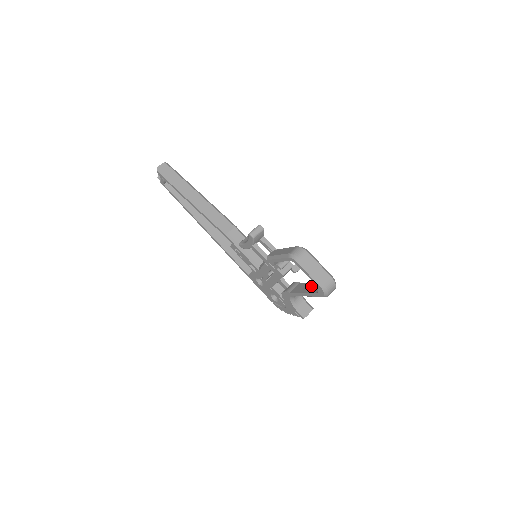
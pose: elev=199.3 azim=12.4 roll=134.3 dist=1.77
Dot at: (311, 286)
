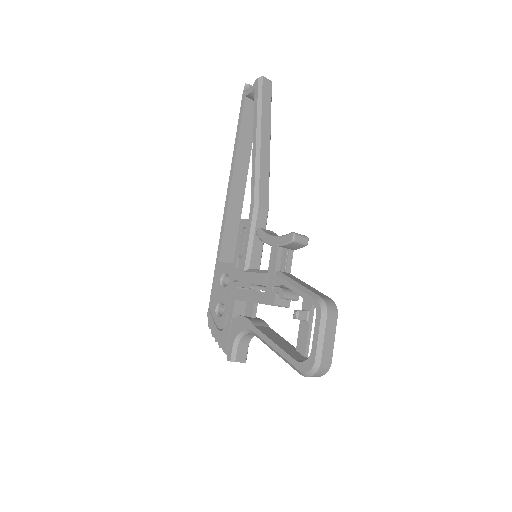
Dot at: (288, 345)
